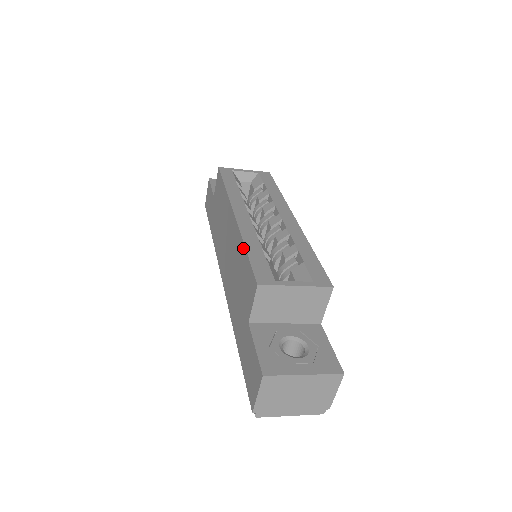
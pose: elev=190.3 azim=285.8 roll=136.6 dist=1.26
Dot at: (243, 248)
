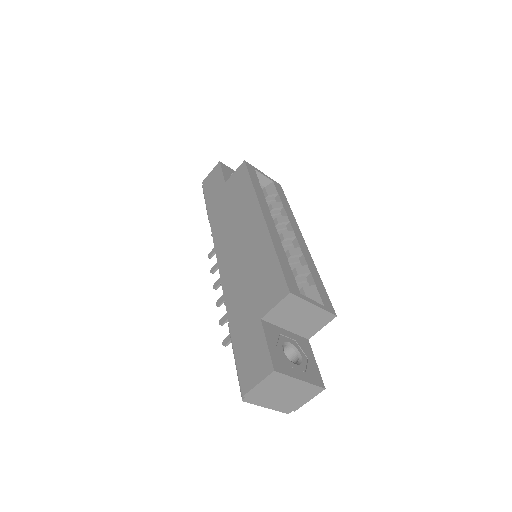
Dot at: (272, 252)
